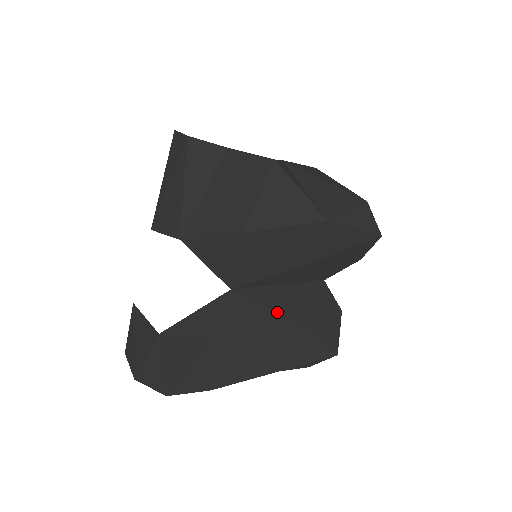
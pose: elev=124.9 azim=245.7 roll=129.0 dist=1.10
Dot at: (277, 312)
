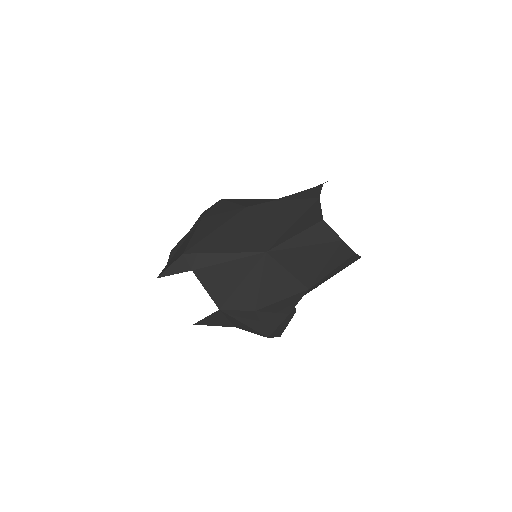
Dot at: occluded
